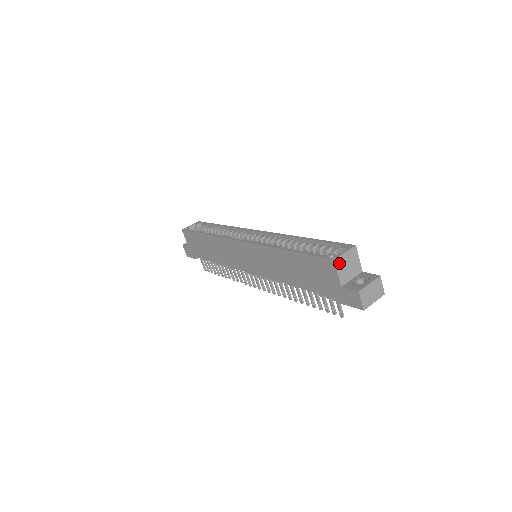
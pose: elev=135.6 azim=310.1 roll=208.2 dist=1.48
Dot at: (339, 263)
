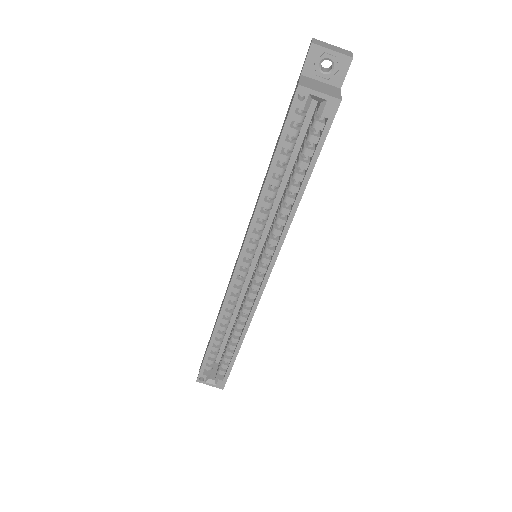
Dot at: (202, 378)
